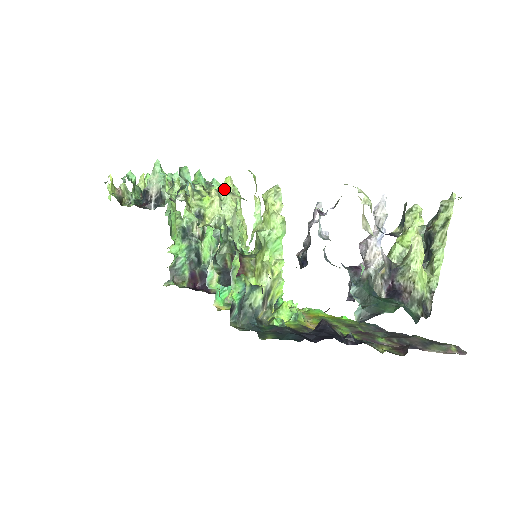
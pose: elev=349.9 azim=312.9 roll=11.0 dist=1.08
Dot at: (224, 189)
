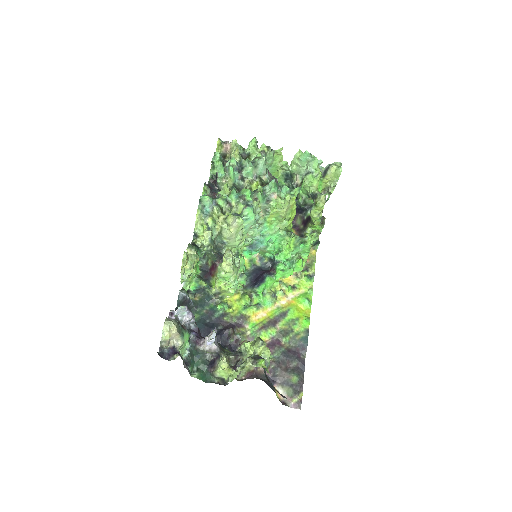
Dot at: (227, 221)
